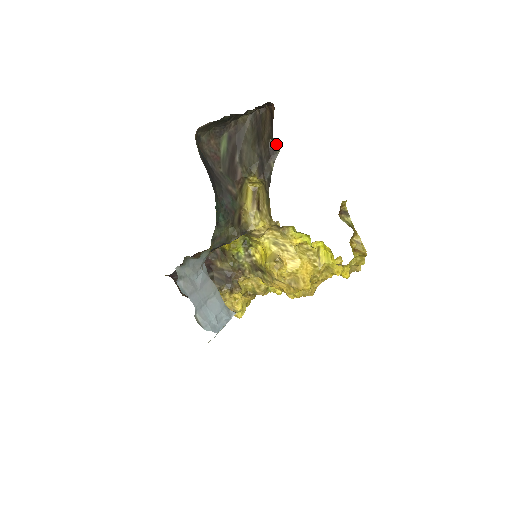
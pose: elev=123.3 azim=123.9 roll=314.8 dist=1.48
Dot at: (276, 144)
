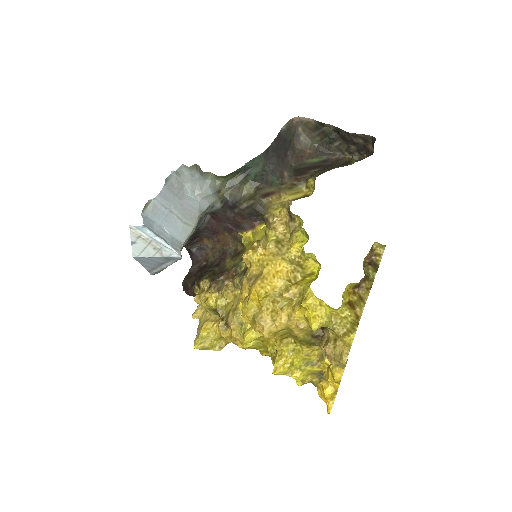
Dot at: (352, 162)
